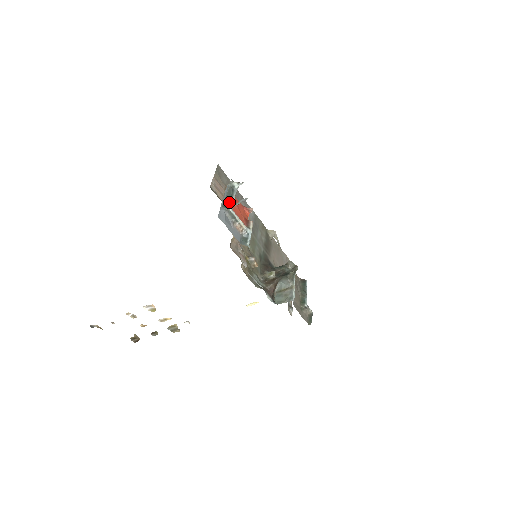
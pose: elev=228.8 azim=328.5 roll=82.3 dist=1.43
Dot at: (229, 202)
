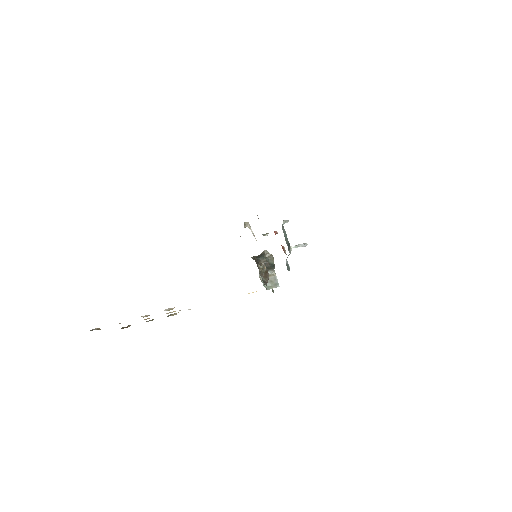
Dot at: (289, 244)
